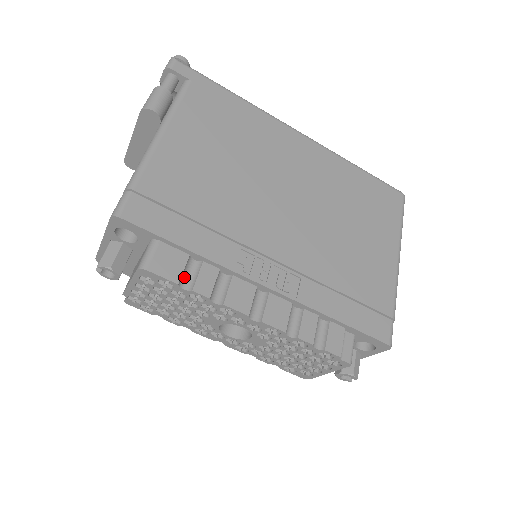
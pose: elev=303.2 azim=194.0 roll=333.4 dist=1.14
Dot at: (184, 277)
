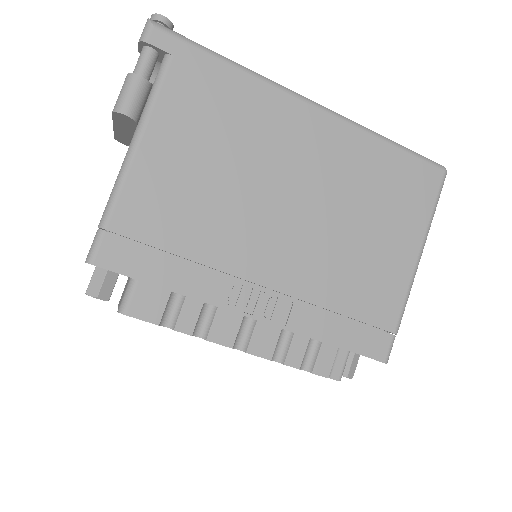
Dot at: (166, 314)
